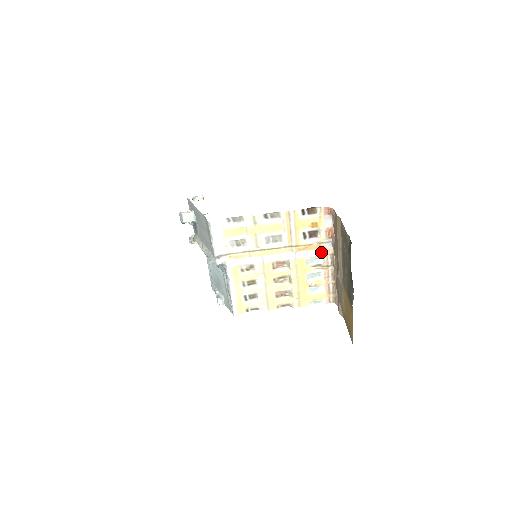
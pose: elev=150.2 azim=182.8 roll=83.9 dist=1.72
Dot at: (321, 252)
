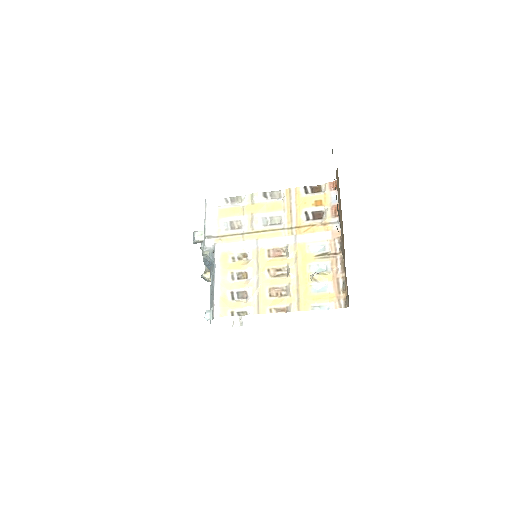
Dot at: (327, 236)
